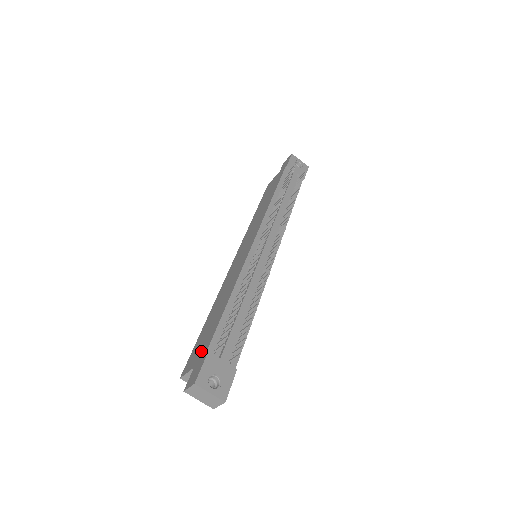
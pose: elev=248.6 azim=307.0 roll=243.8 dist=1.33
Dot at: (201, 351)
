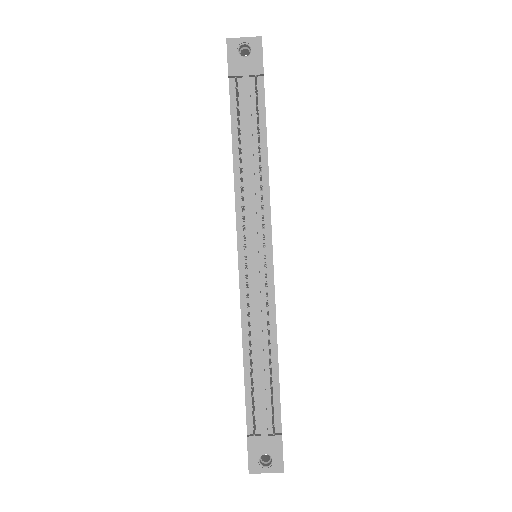
Dot at: occluded
